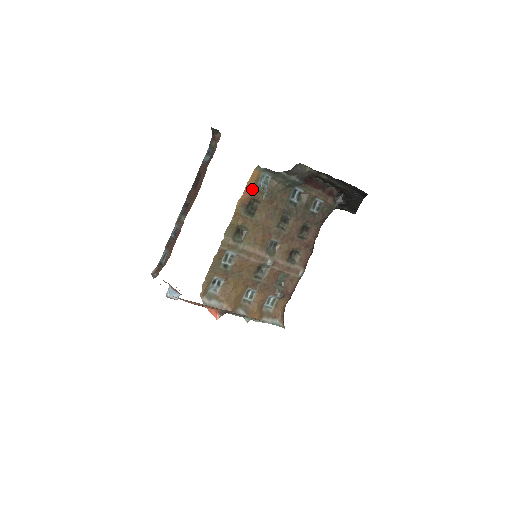
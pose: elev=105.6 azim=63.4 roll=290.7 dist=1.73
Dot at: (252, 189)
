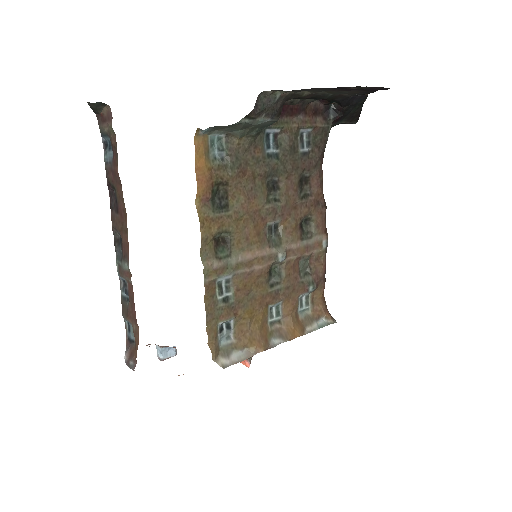
Dot at: (206, 170)
